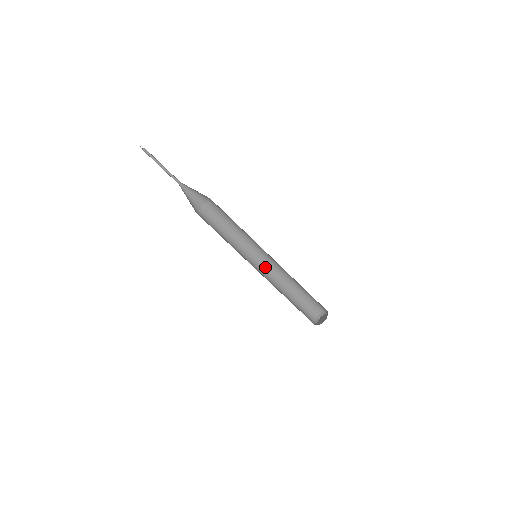
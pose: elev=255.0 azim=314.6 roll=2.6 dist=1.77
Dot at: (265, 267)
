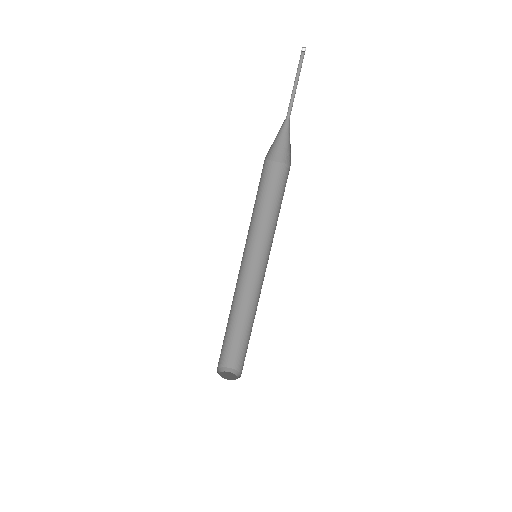
Dot at: (252, 275)
